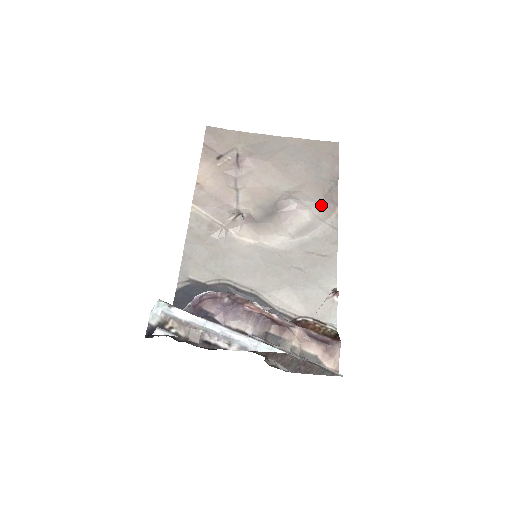
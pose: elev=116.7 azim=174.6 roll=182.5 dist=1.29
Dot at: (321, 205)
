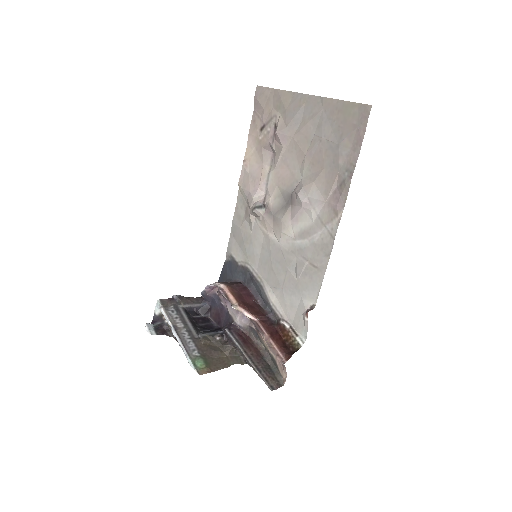
Dot at: (326, 205)
